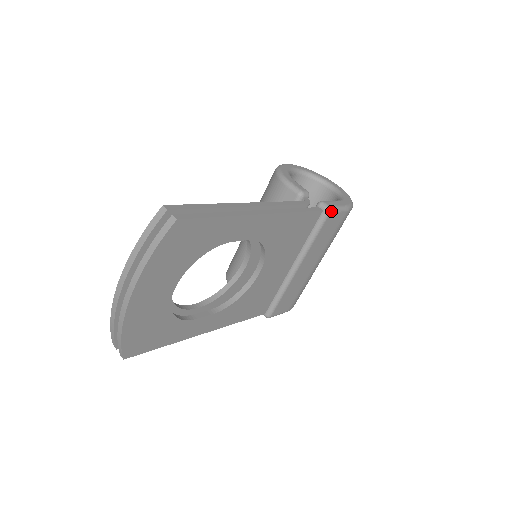
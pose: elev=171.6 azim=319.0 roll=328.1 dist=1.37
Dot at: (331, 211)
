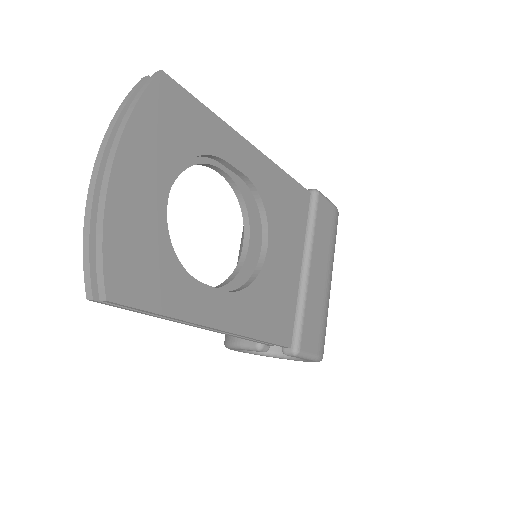
Dot at: (319, 192)
